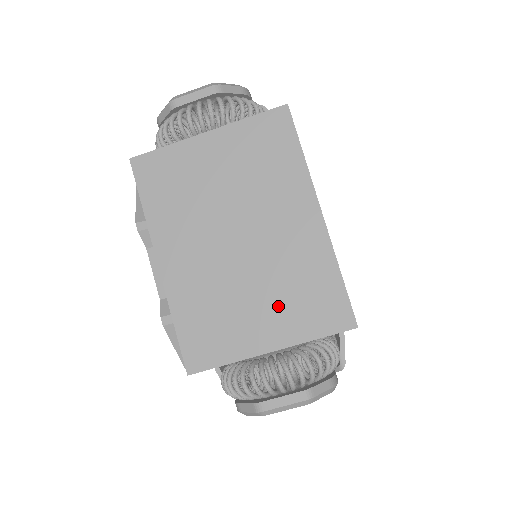
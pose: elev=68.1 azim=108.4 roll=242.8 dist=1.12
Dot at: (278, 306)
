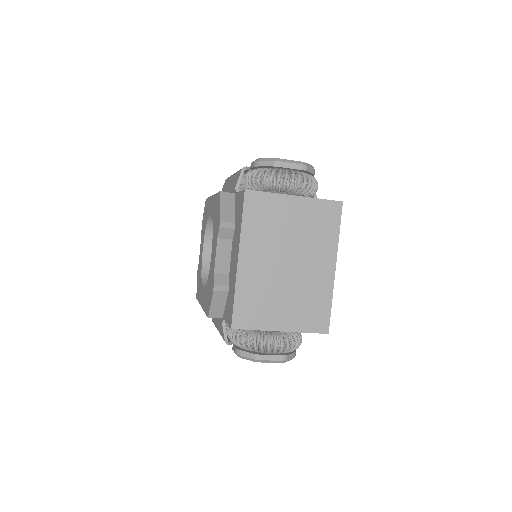
Dot at: (294, 309)
